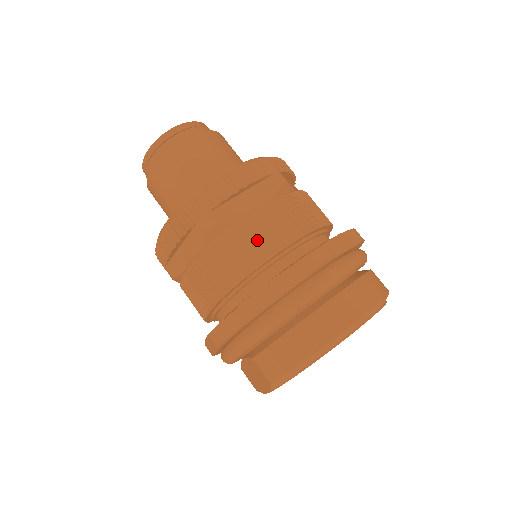
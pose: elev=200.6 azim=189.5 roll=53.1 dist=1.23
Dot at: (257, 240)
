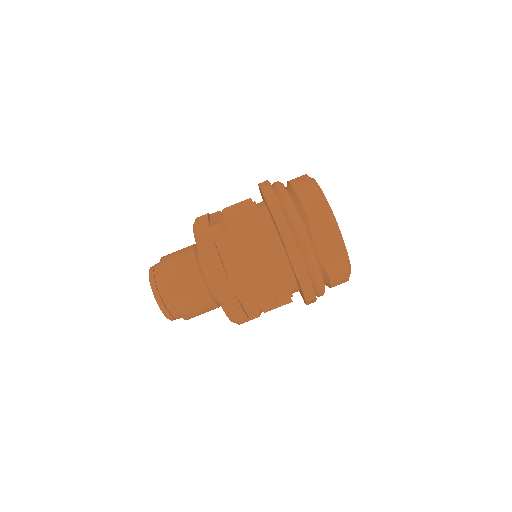
Dot at: (239, 208)
